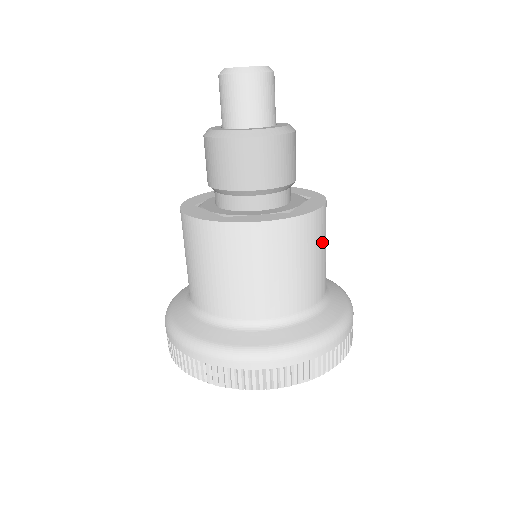
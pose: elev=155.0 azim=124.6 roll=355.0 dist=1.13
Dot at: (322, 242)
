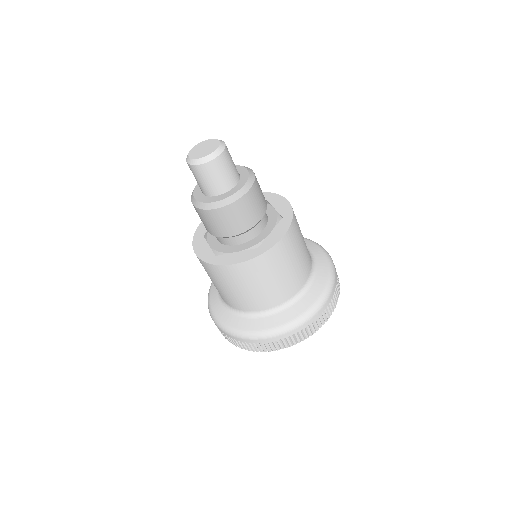
Dot at: (291, 255)
